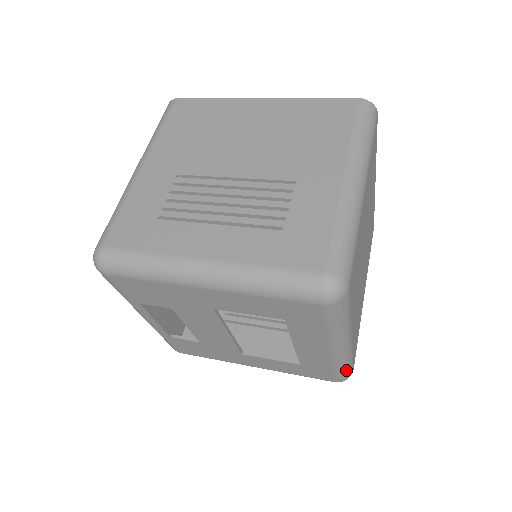
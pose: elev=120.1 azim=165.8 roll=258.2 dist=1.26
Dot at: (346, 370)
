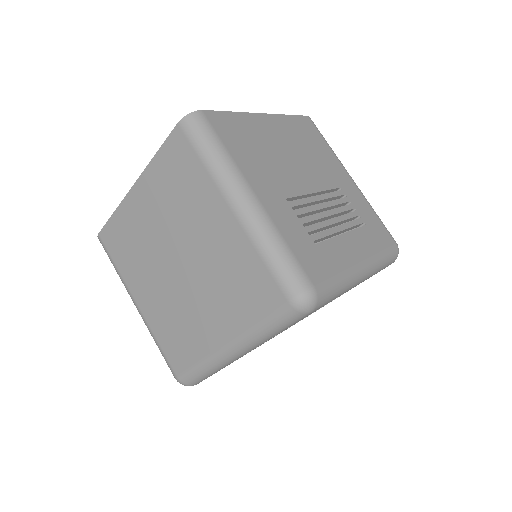
Dot at: occluded
